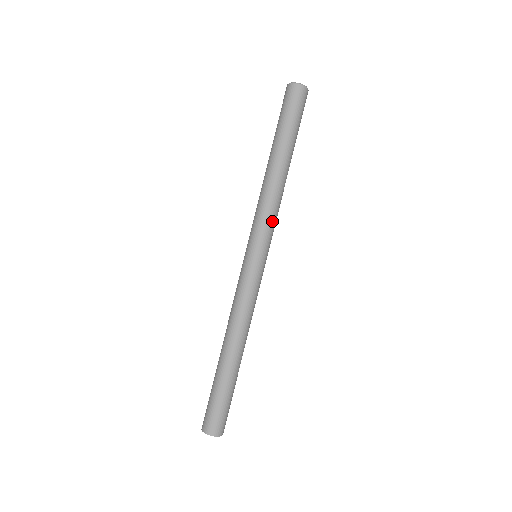
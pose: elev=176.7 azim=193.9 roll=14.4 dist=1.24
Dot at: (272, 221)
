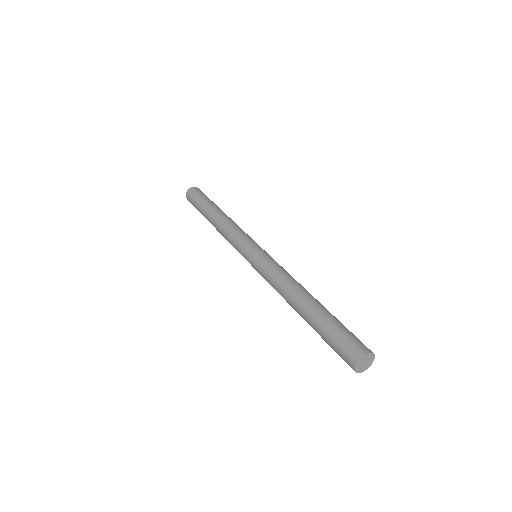
Dot at: (241, 232)
